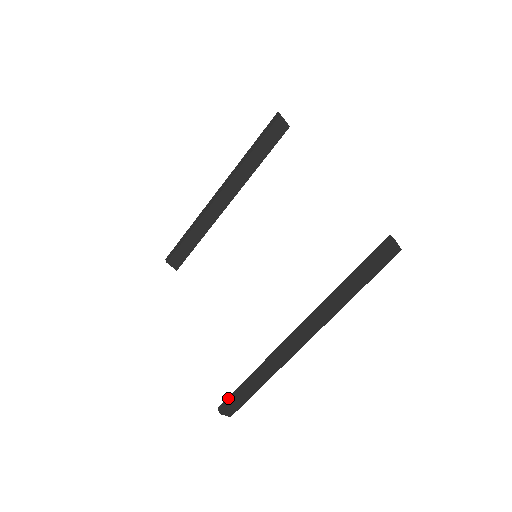
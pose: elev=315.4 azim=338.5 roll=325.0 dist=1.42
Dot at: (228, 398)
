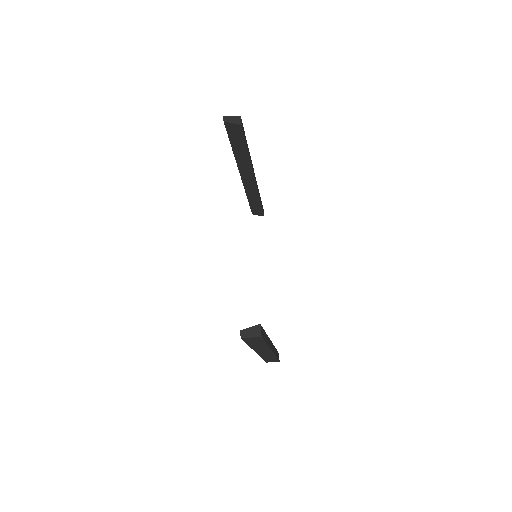
Dot at: occluded
